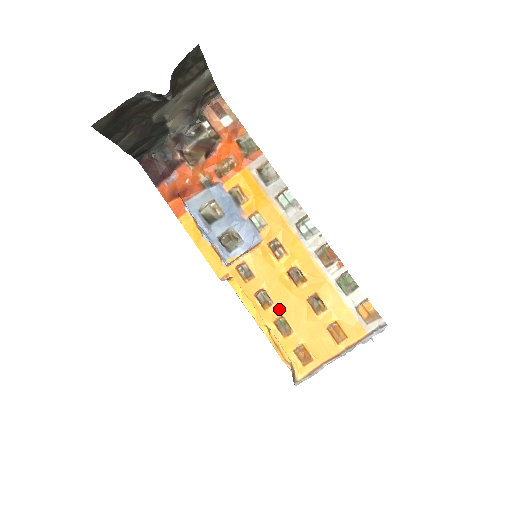
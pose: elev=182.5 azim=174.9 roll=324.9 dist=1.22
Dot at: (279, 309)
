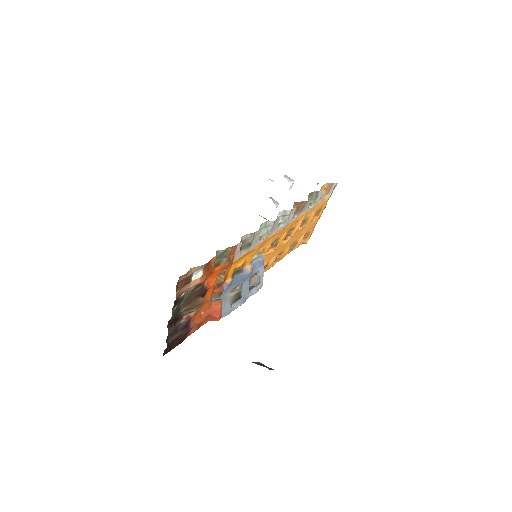
Dot at: (287, 248)
